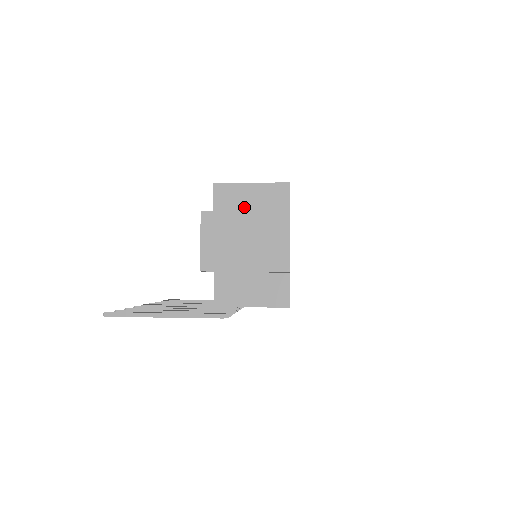
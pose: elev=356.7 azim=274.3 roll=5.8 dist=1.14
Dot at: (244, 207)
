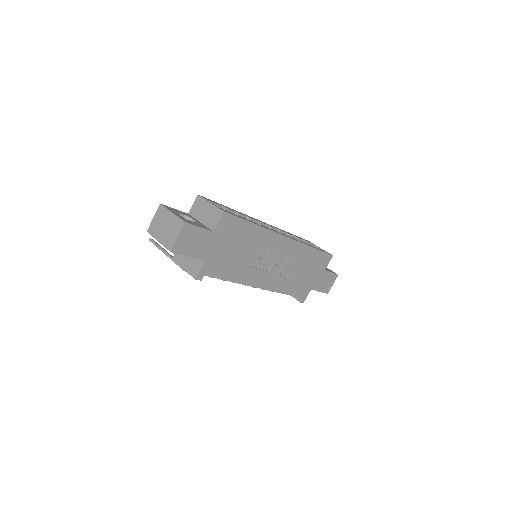
Dot at: (201, 214)
